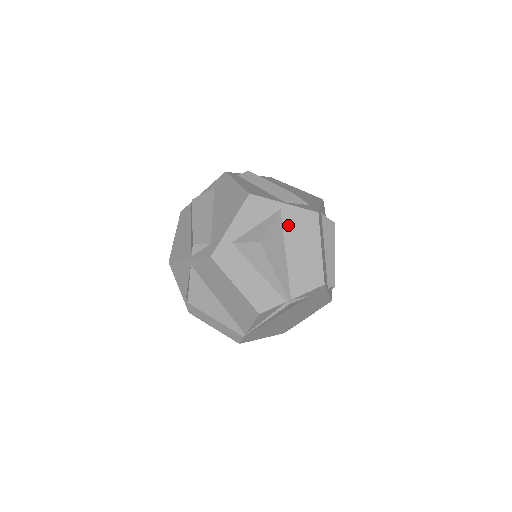
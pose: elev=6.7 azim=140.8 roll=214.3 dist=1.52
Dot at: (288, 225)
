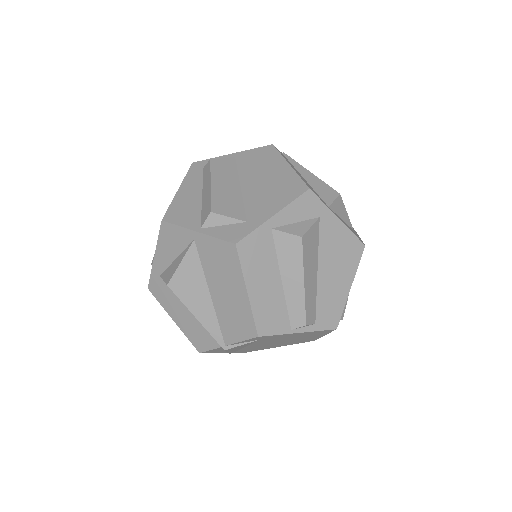
Dot at: (206, 259)
